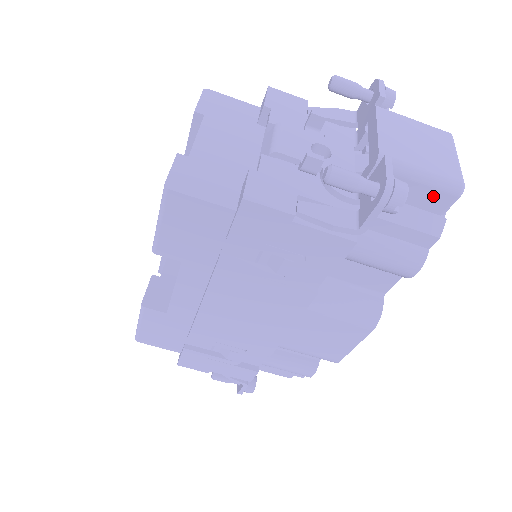
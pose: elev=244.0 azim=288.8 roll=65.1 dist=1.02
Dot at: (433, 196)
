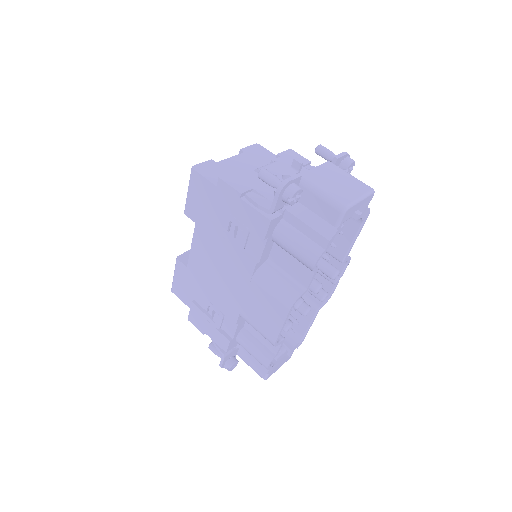
Dot at: (328, 210)
